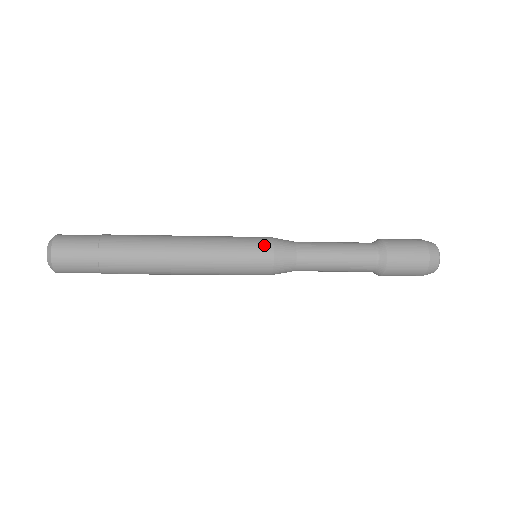
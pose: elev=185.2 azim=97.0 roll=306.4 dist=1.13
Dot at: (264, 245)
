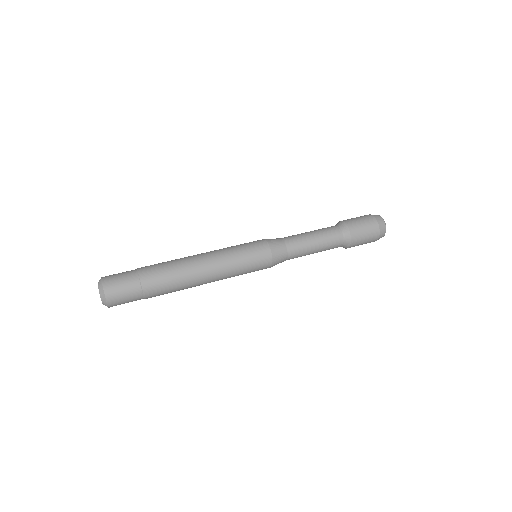
Dot at: (266, 266)
